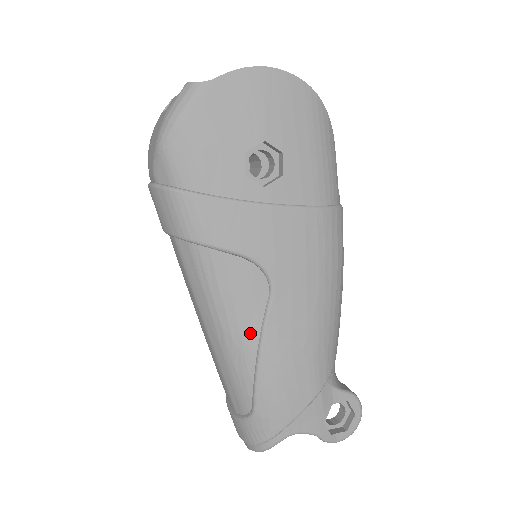
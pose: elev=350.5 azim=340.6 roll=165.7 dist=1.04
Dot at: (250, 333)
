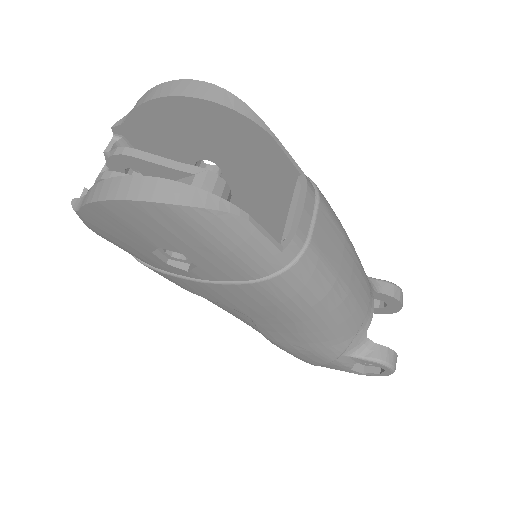
Dot at: (252, 327)
